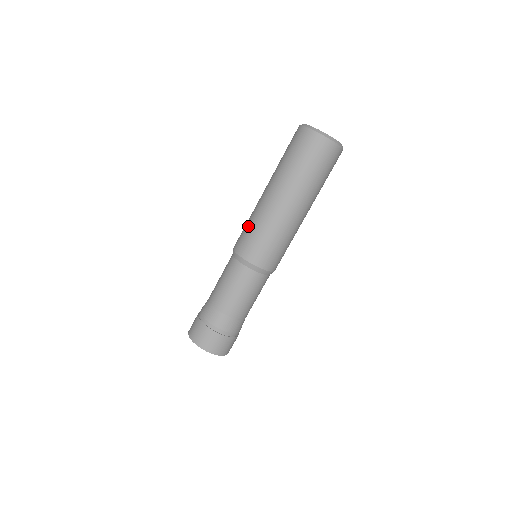
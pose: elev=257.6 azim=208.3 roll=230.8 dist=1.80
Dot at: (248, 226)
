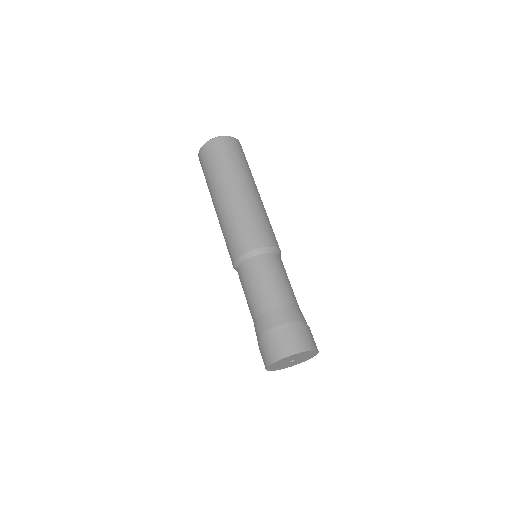
Dot at: (245, 223)
